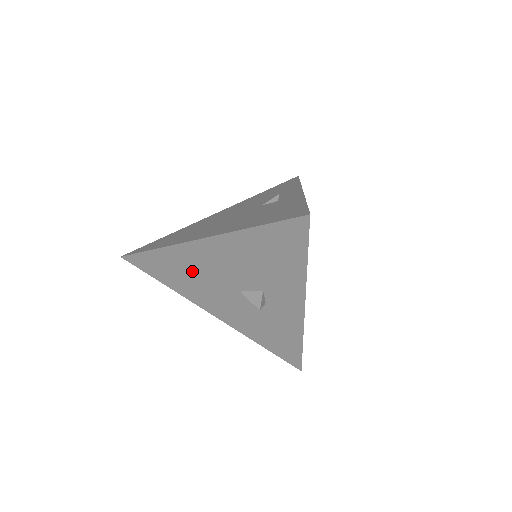
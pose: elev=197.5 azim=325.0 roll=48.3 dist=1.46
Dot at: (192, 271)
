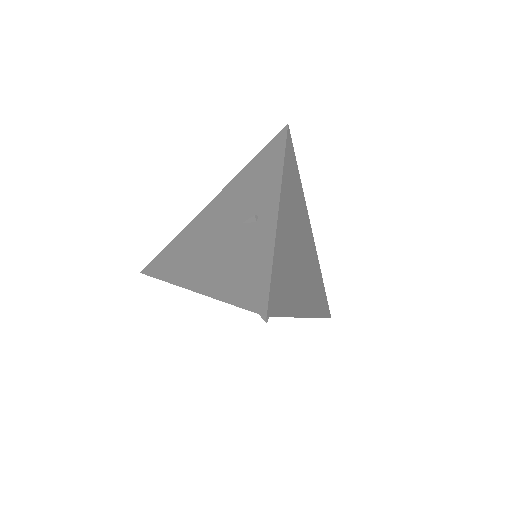
Dot at: occluded
